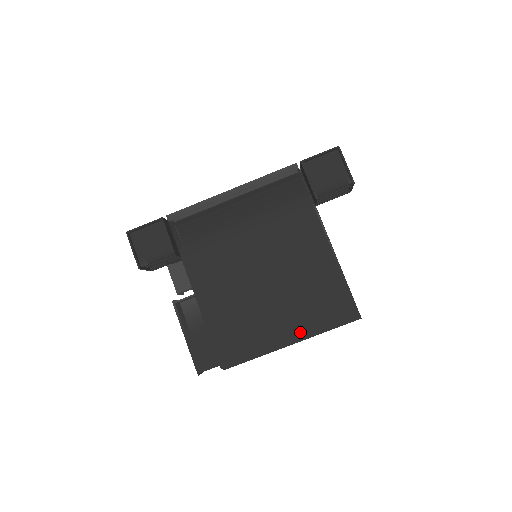
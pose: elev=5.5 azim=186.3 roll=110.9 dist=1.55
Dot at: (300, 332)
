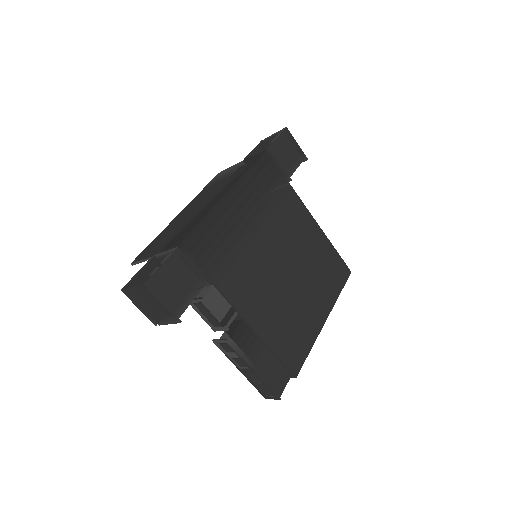
Dot at: (328, 306)
